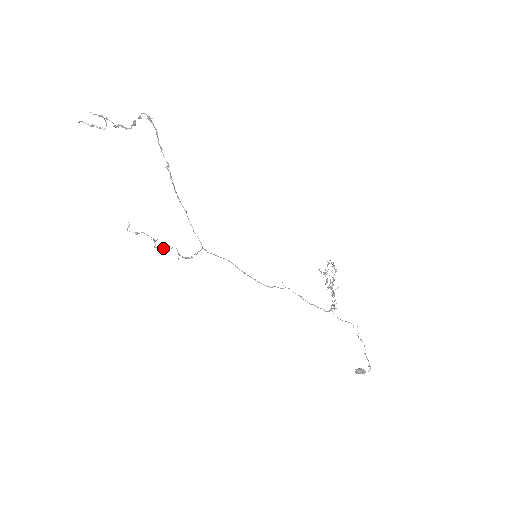
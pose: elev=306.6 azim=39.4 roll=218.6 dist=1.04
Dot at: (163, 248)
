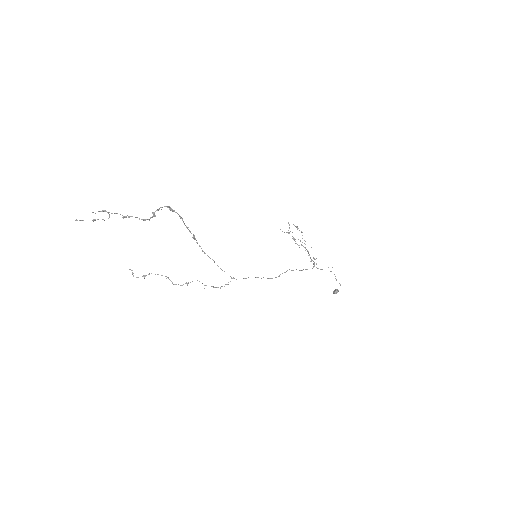
Dot at: occluded
